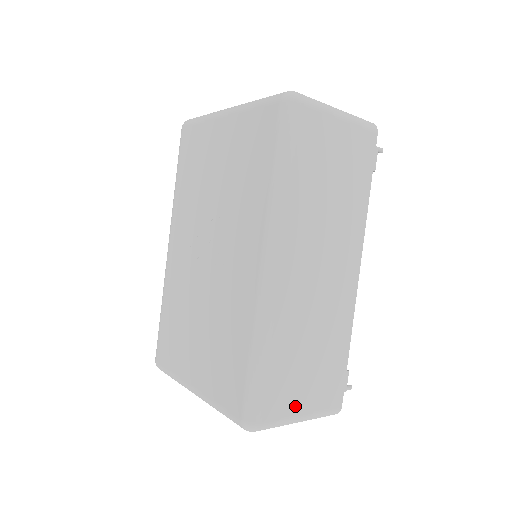
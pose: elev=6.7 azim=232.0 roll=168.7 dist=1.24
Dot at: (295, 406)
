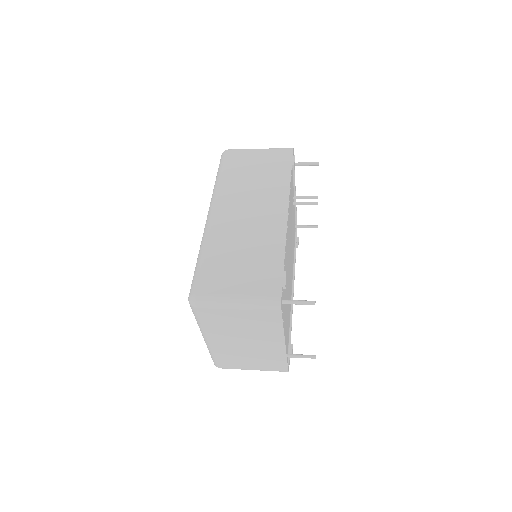
Dot at: (228, 288)
